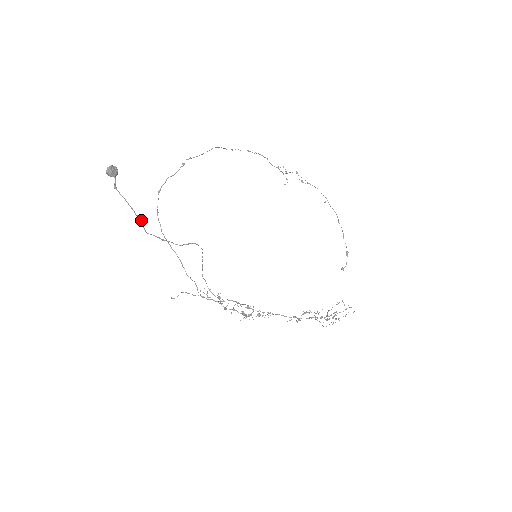
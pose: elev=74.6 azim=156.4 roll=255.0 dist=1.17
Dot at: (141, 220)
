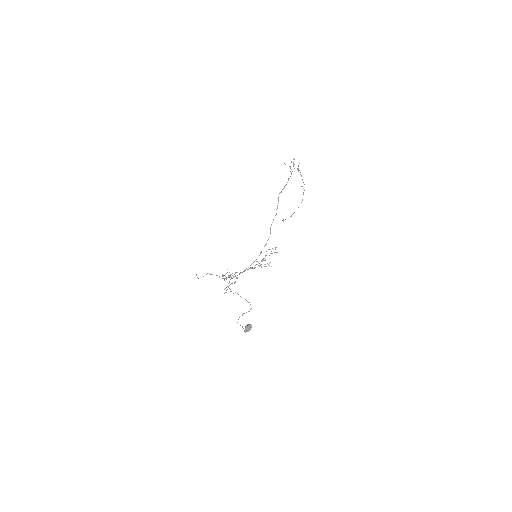
Dot at: (242, 326)
